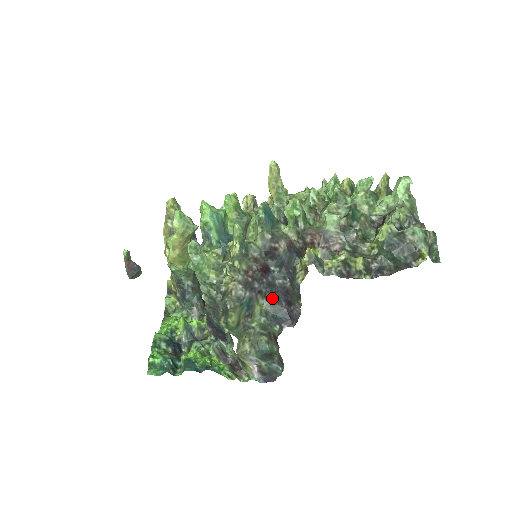
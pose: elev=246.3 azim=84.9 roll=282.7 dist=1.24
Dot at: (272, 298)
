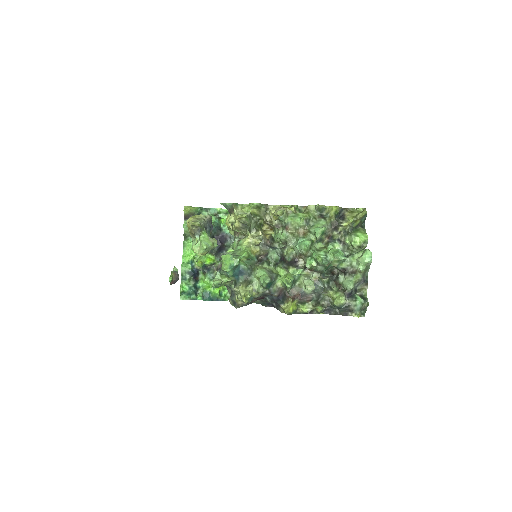
Dot at: occluded
